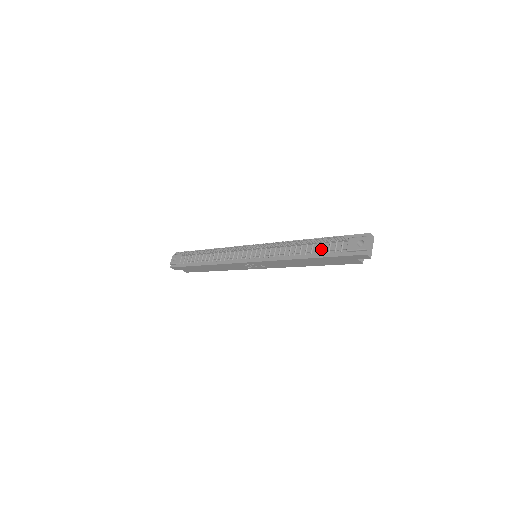
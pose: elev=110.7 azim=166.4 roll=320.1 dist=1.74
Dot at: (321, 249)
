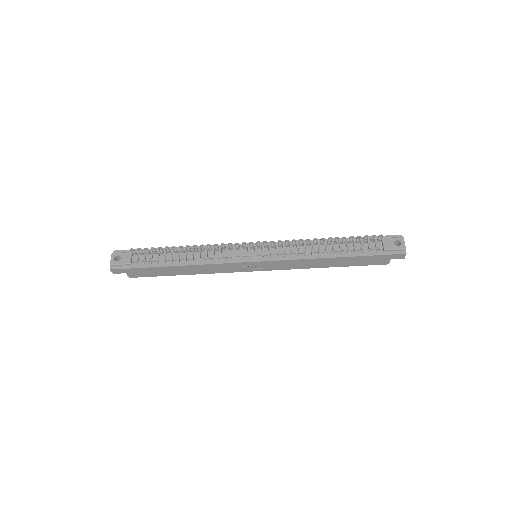
Dot at: (352, 248)
